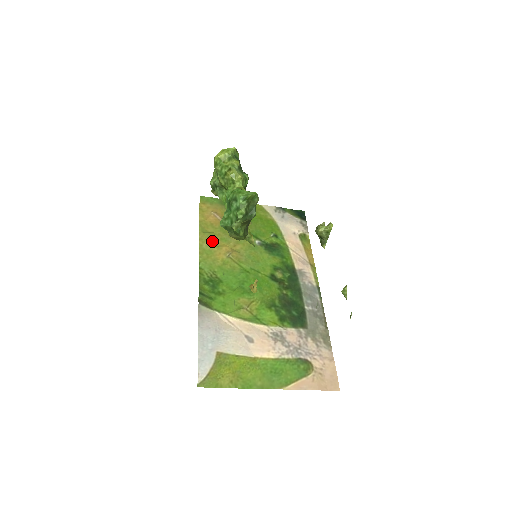
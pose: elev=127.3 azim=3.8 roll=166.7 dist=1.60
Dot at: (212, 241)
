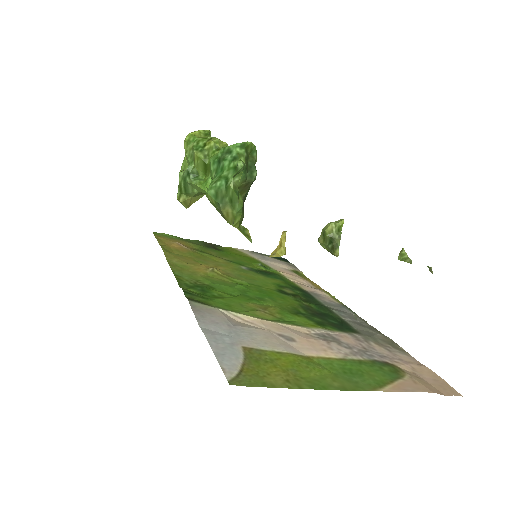
Dot at: (183, 259)
